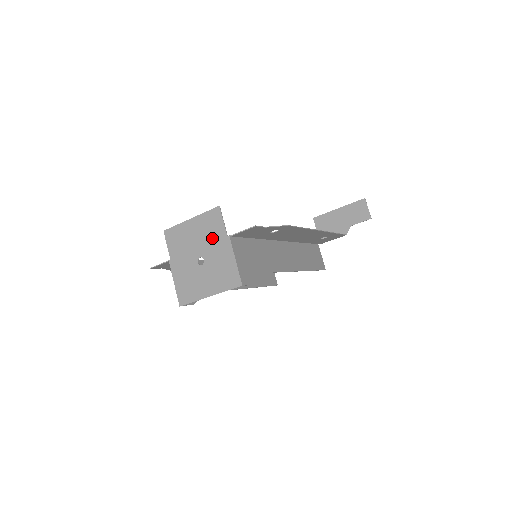
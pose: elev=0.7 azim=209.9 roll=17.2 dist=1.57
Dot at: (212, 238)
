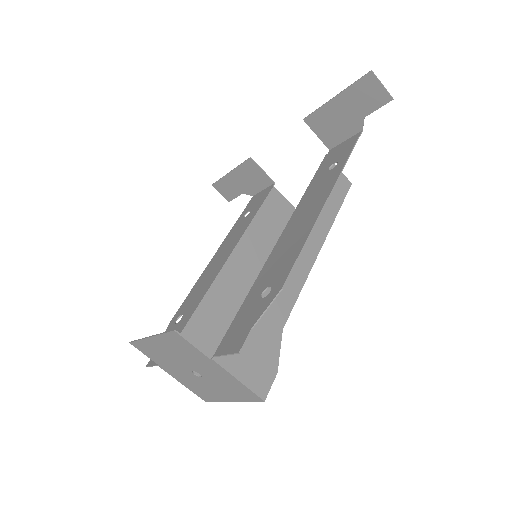
Dot at: (192, 358)
